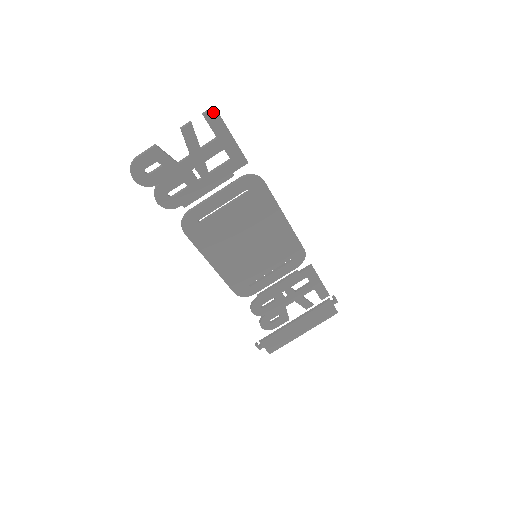
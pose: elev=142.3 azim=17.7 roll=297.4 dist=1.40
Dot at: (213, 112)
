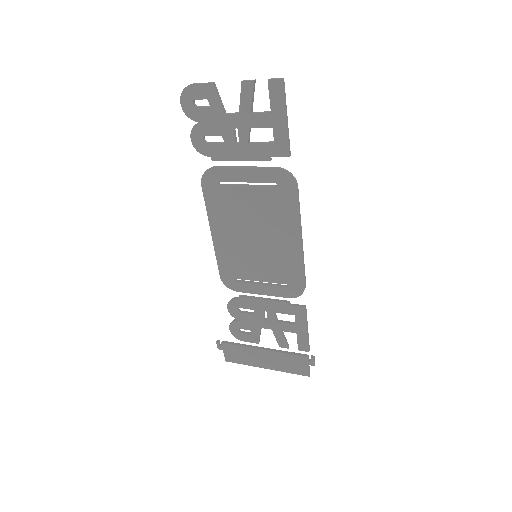
Dot at: (279, 83)
